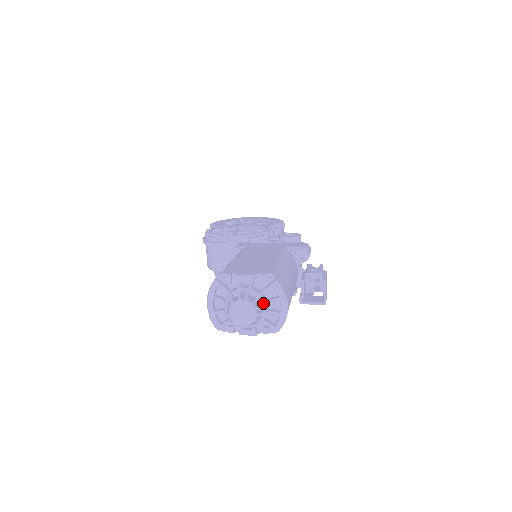
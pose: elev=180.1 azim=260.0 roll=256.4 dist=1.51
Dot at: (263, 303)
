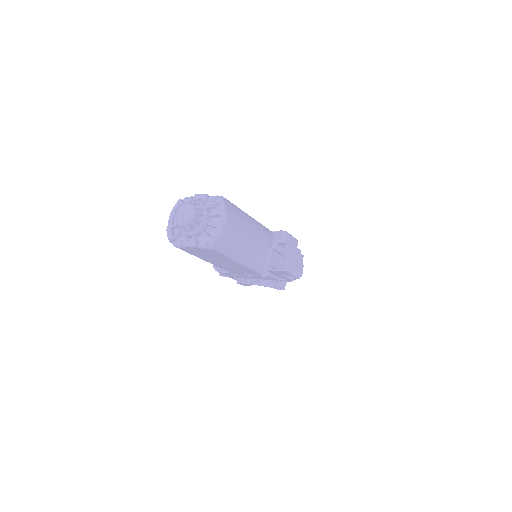
Dot at: (205, 211)
